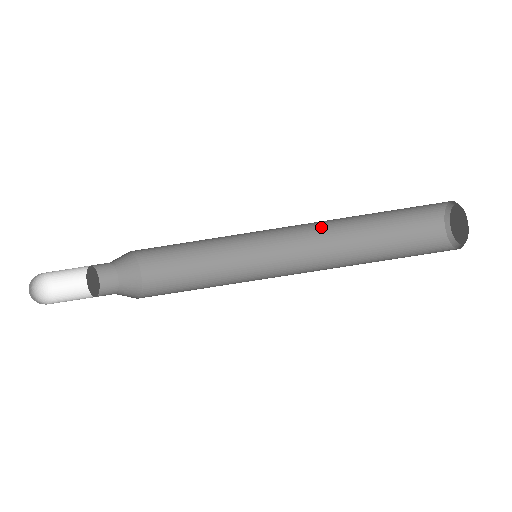
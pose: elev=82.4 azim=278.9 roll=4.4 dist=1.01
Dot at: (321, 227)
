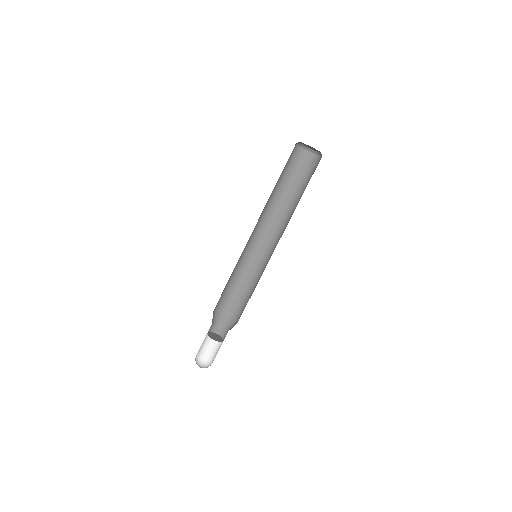
Dot at: occluded
